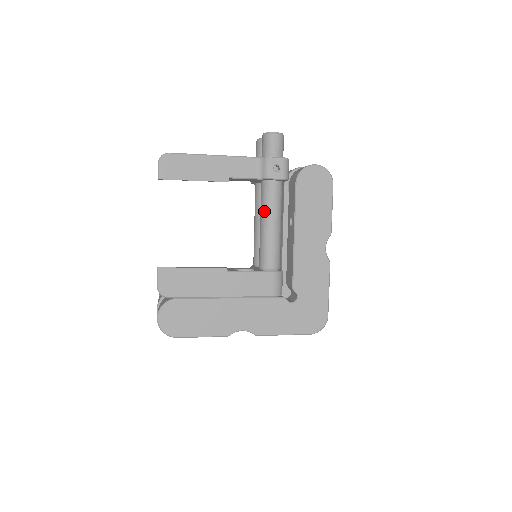
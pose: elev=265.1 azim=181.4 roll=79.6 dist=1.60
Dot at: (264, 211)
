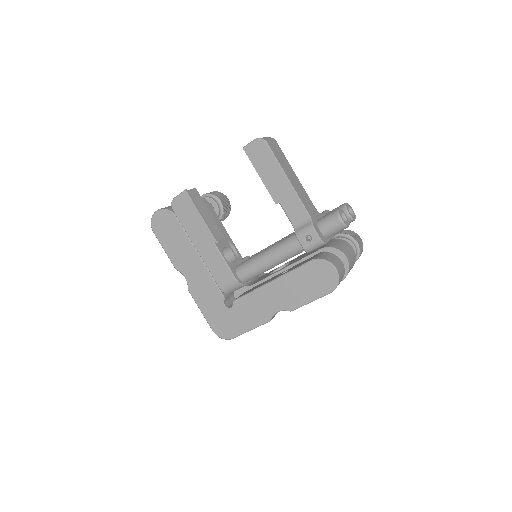
Dot at: (276, 246)
